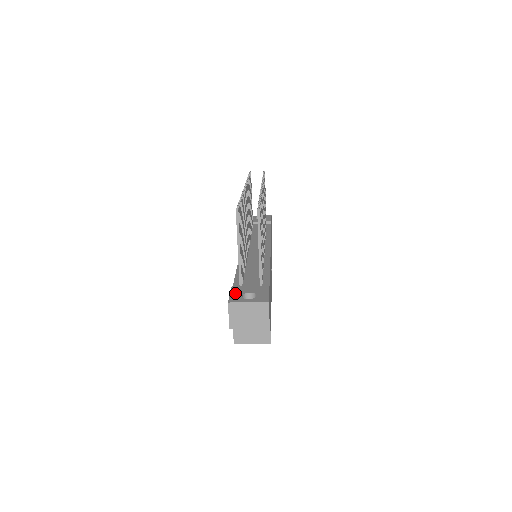
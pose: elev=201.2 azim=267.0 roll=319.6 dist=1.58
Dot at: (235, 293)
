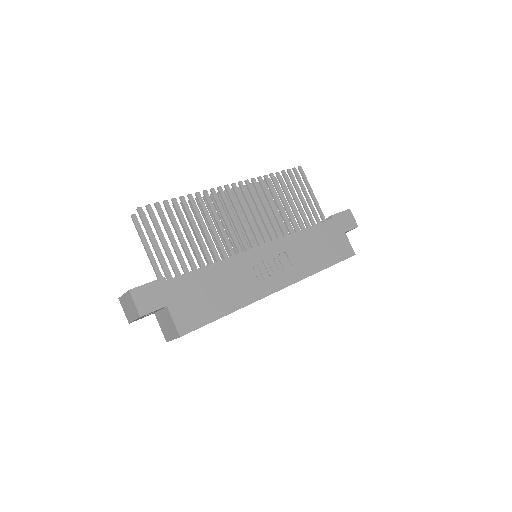
Dot at: occluded
